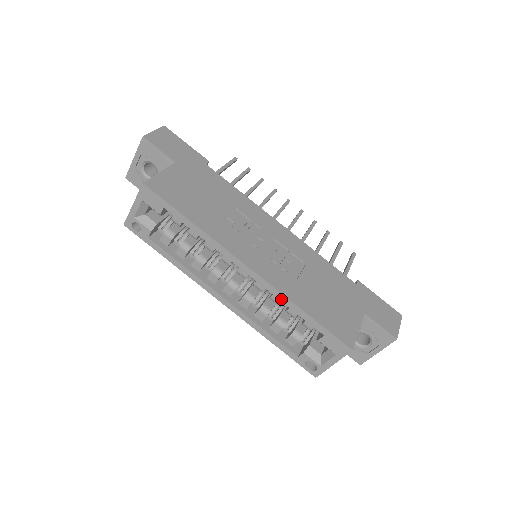
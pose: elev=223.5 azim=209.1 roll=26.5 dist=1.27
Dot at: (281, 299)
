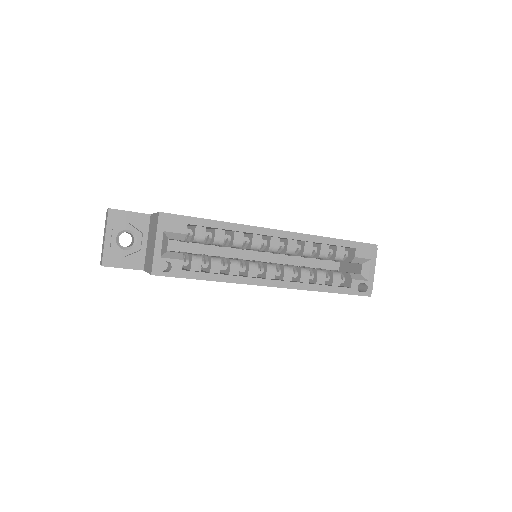
Dot at: (314, 241)
